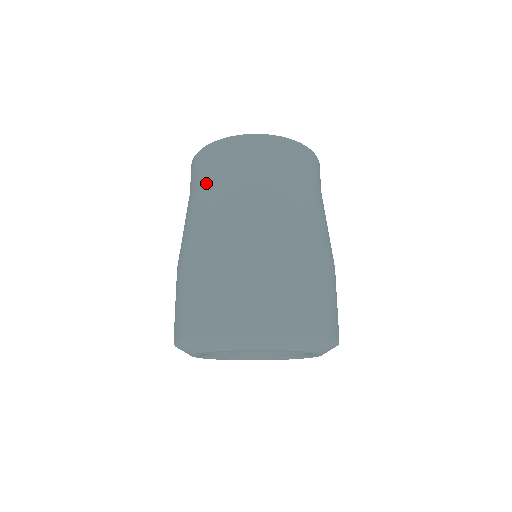
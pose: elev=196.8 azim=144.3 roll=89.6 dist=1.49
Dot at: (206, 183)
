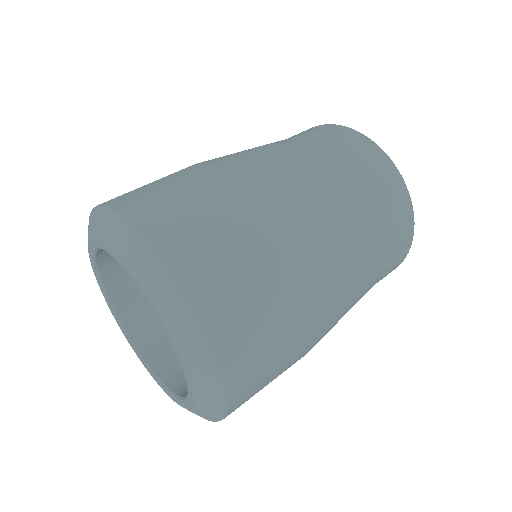
Dot at: occluded
